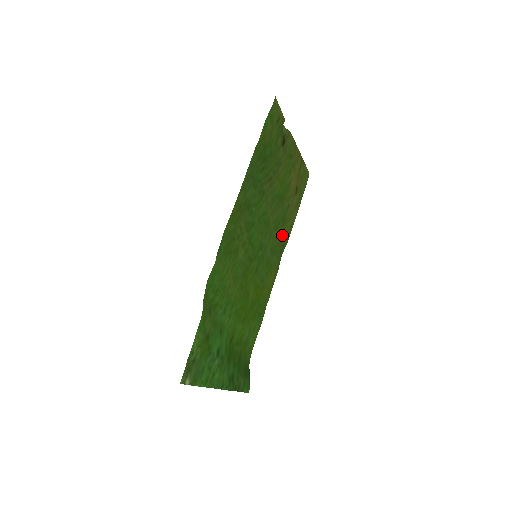
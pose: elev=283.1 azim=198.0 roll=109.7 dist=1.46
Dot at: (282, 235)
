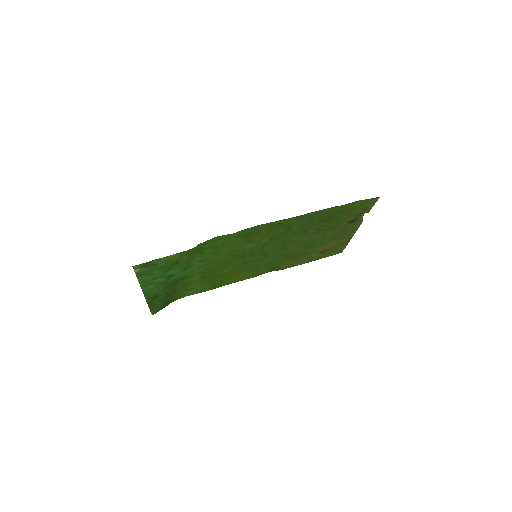
Dot at: (283, 263)
